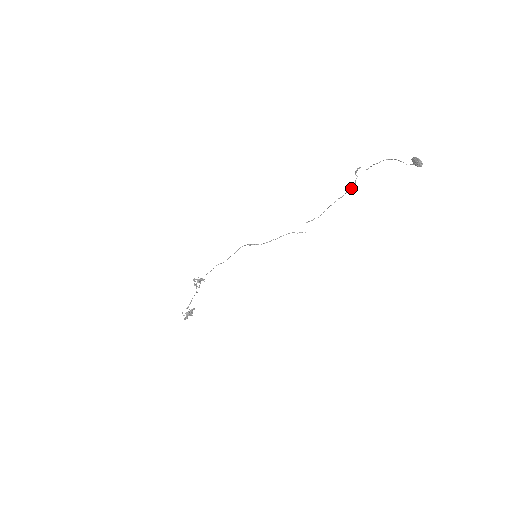
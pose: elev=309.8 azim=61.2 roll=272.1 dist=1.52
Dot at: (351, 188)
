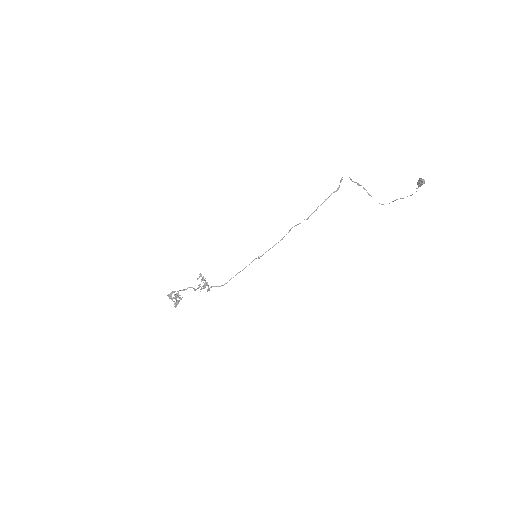
Dot at: occluded
